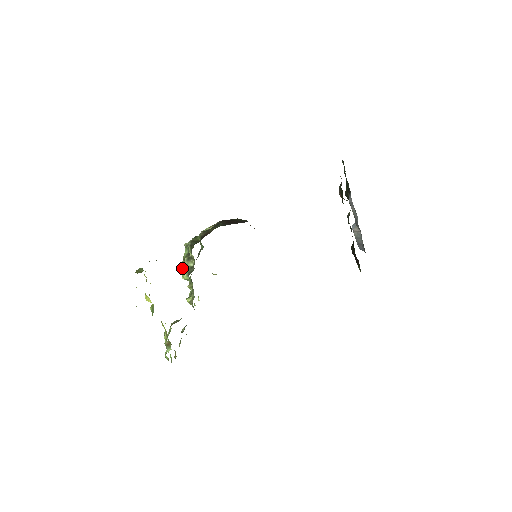
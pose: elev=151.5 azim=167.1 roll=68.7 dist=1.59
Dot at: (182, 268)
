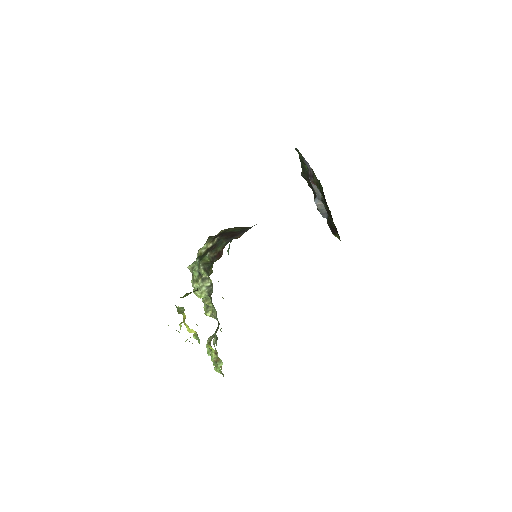
Dot at: occluded
